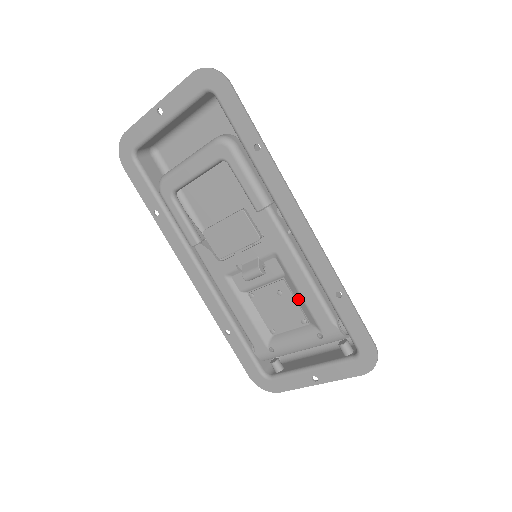
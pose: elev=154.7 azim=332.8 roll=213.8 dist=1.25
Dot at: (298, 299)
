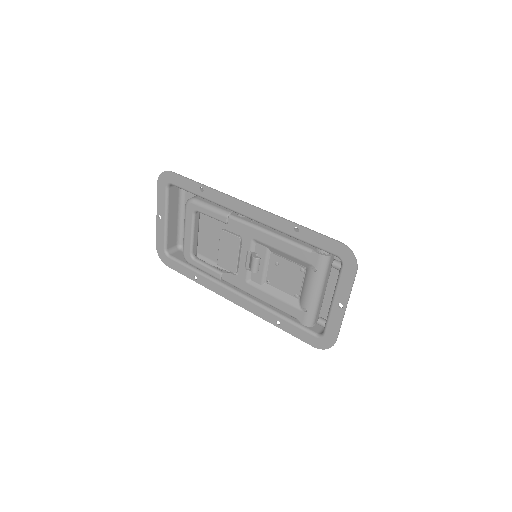
Dot at: (287, 257)
